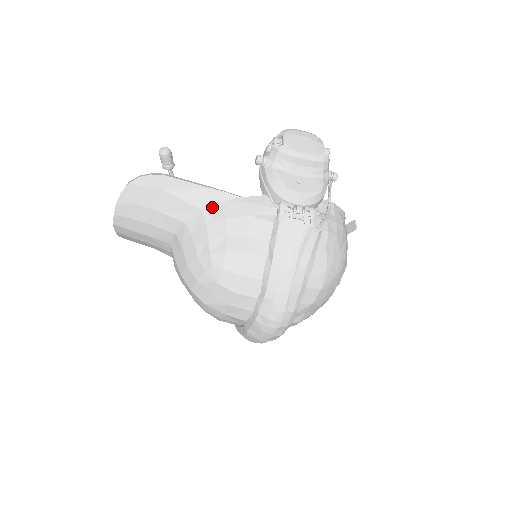
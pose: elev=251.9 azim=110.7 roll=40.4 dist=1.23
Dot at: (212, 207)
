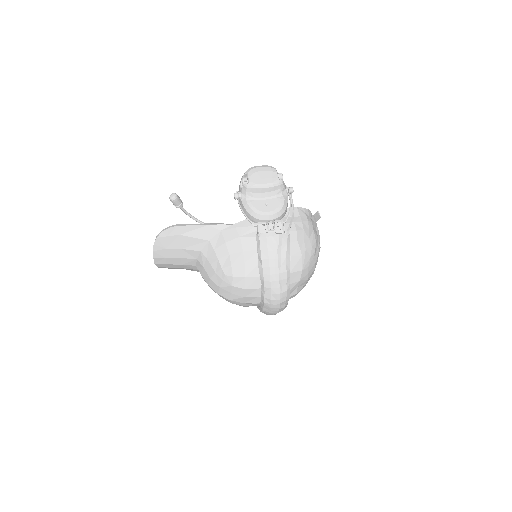
Dot at: (215, 237)
